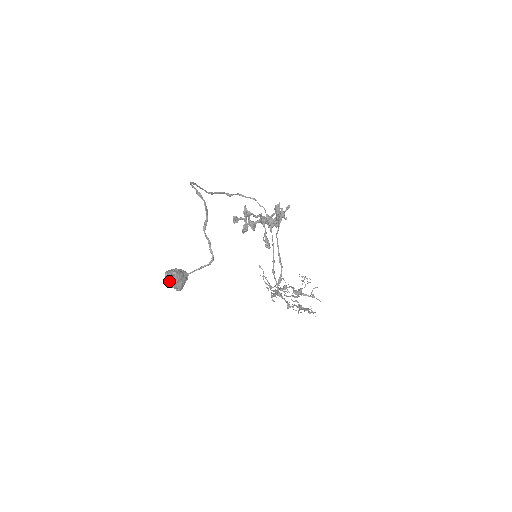
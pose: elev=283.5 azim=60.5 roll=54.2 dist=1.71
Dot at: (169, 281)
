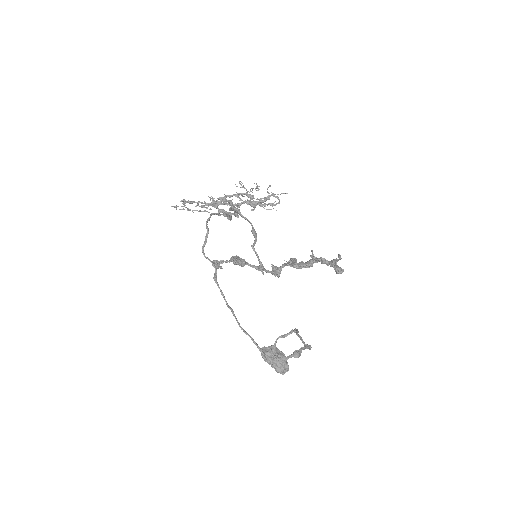
Dot at: (287, 371)
